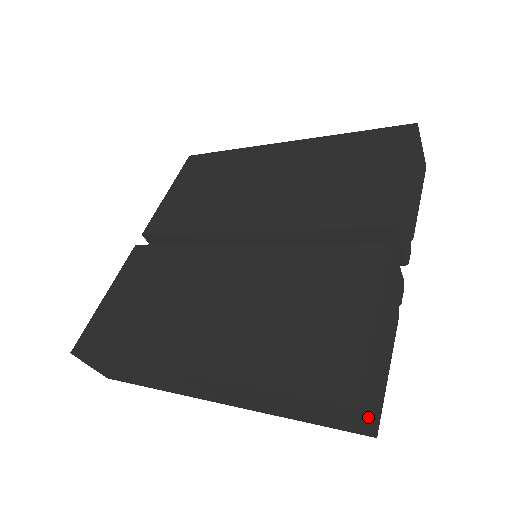
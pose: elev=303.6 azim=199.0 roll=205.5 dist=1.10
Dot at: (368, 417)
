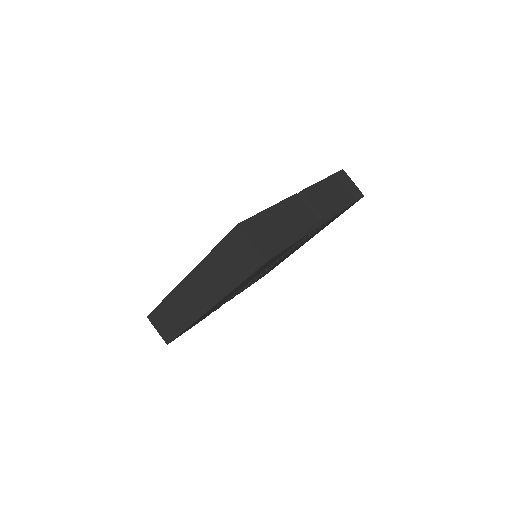
Dot at: (253, 241)
